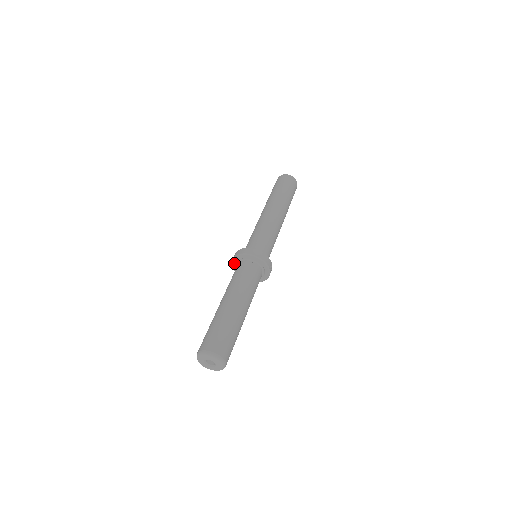
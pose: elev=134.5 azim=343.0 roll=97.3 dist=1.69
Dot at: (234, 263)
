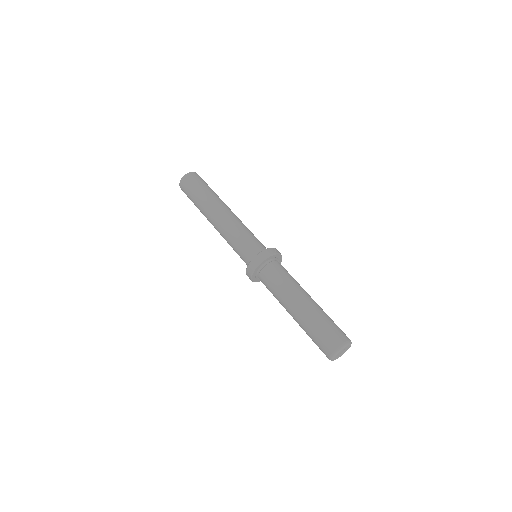
Dot at: (255, 280)
